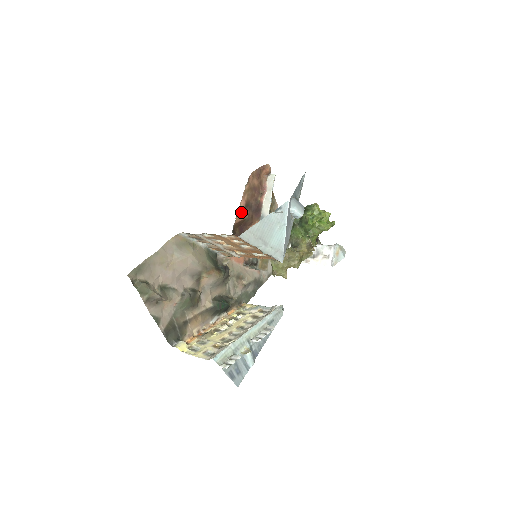
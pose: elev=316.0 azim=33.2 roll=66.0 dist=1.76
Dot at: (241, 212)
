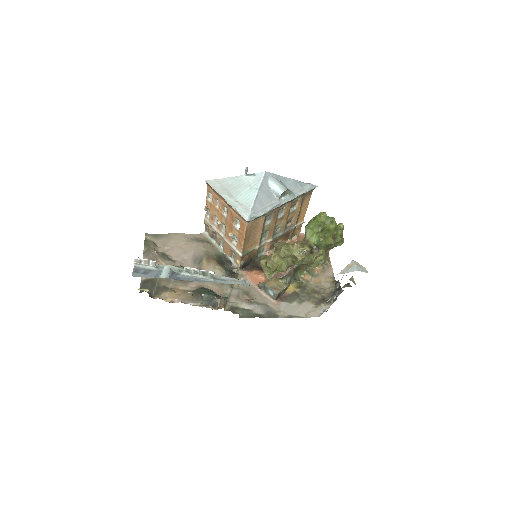
Dot at: occluded
